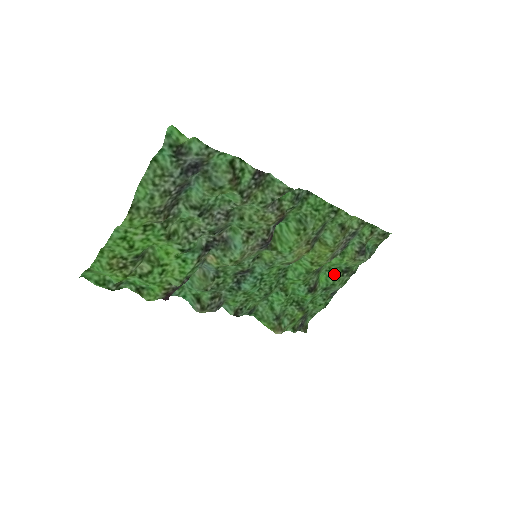
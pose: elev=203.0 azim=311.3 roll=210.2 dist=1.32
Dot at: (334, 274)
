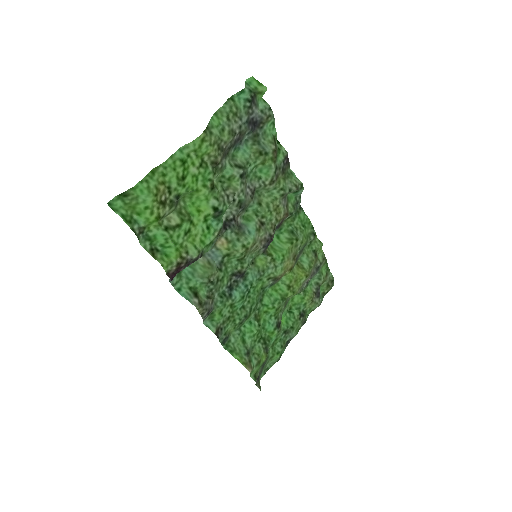
Dot at: (293, 316)
